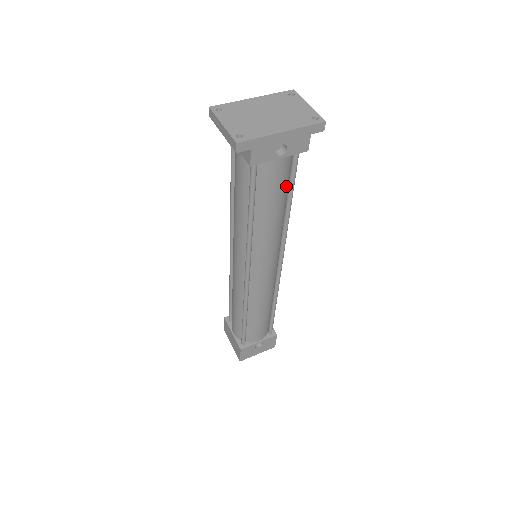
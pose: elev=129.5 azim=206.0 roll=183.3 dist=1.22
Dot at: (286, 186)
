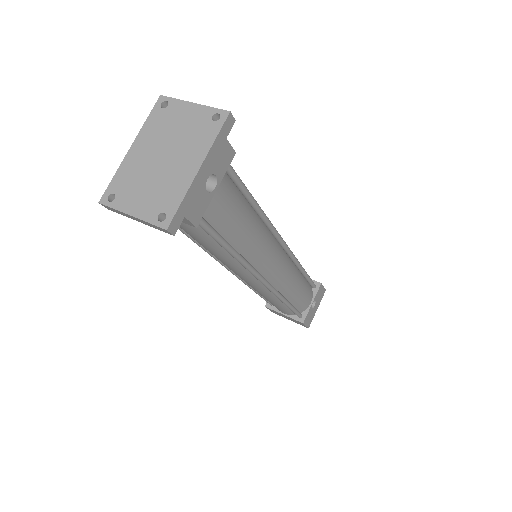
Dot at: (239, 196)
